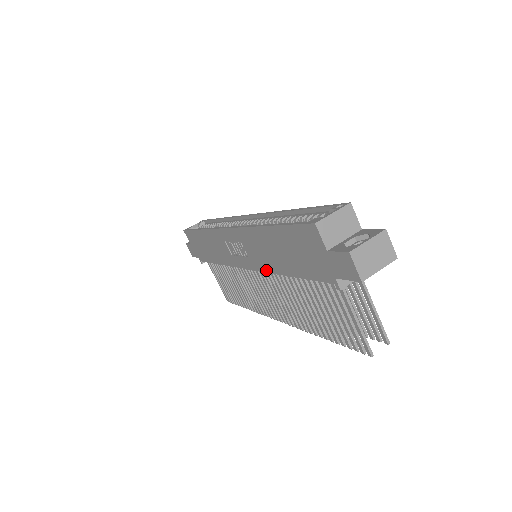
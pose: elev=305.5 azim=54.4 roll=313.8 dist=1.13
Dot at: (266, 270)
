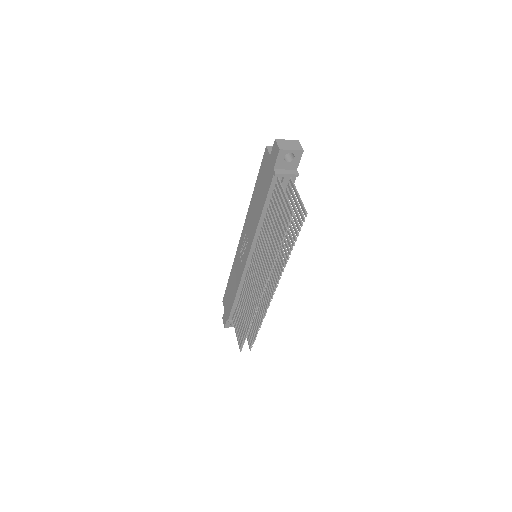
Dot at: (254, 234)
